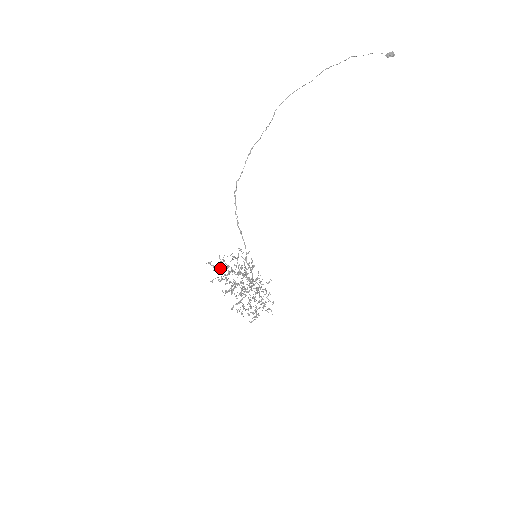
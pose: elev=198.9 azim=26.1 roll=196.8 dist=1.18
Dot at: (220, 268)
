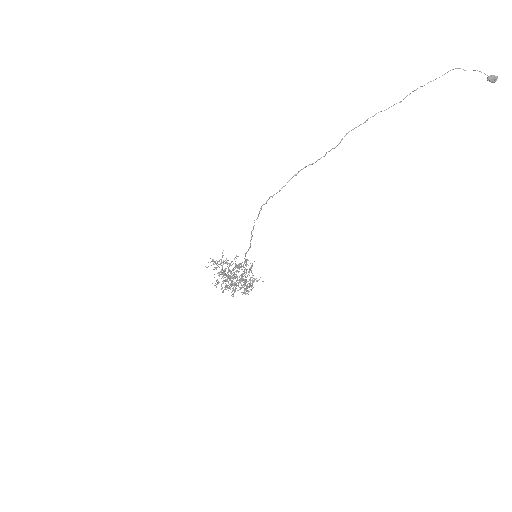
Dot at: (220, 264)
